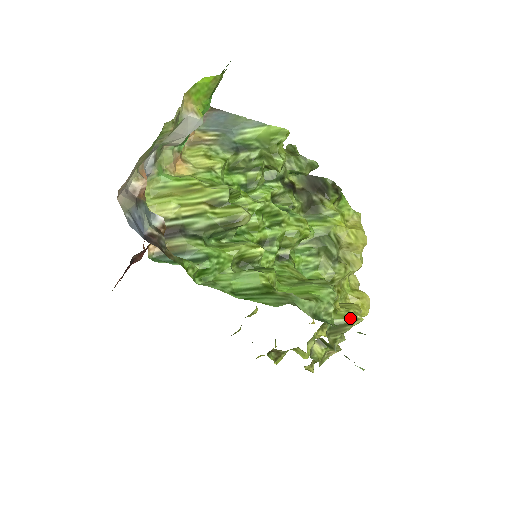
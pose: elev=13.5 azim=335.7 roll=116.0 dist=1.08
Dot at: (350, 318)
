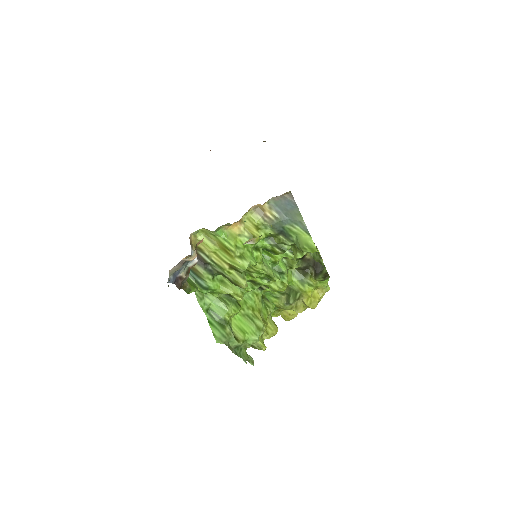
Dot at: (259, 347)
